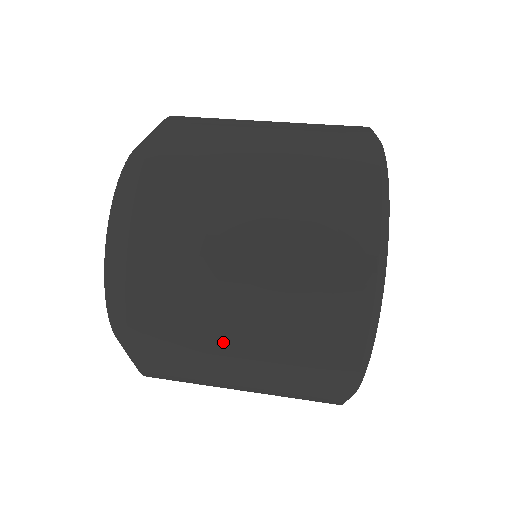
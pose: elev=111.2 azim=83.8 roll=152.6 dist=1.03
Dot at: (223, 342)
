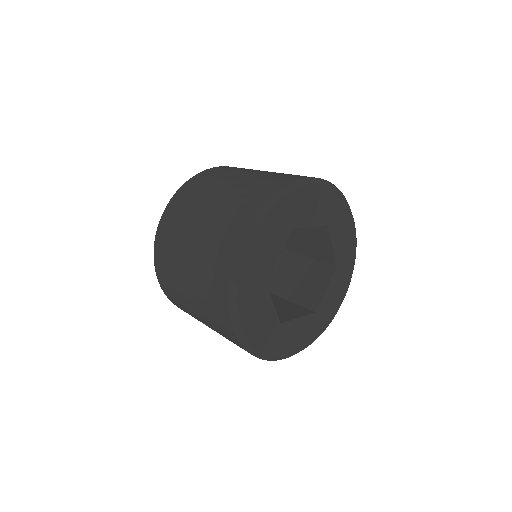
Dot at: (235, 175)
